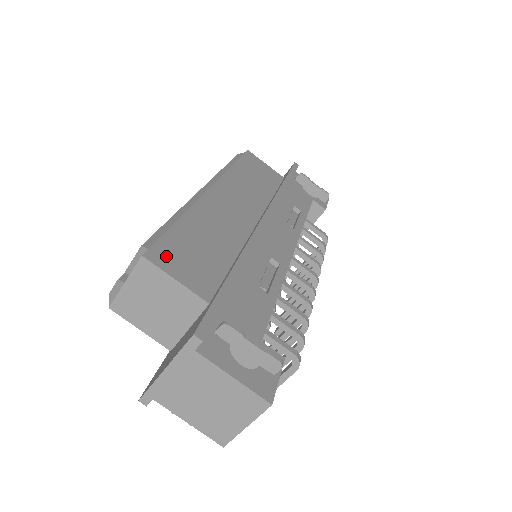
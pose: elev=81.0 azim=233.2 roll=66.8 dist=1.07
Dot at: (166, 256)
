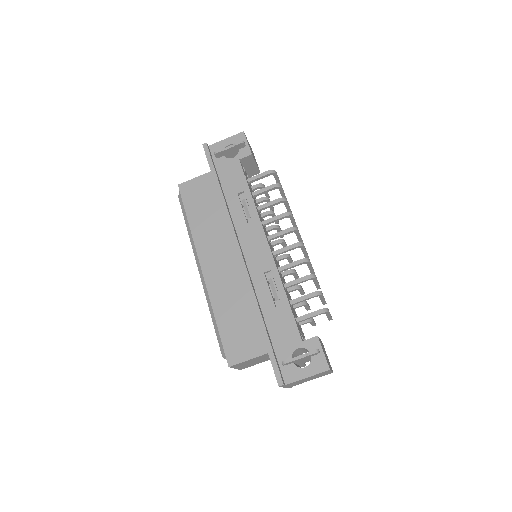
Dot at: (234, 353)
